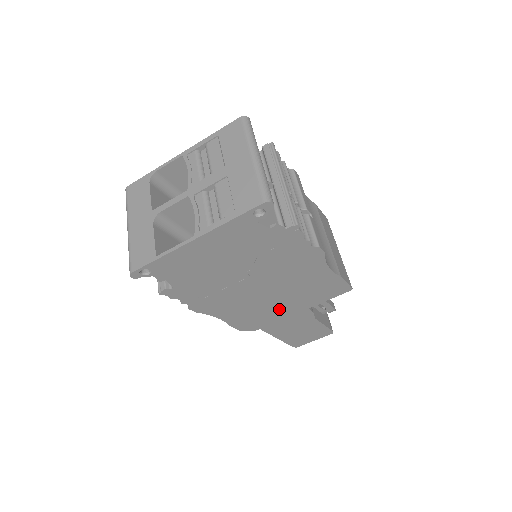
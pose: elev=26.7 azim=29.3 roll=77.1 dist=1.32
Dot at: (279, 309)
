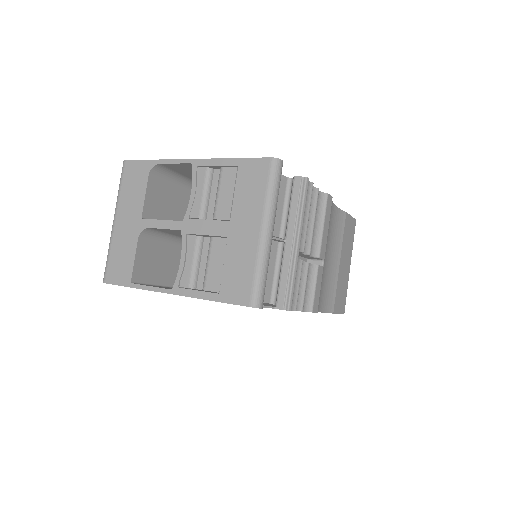
Dot at: occluded
